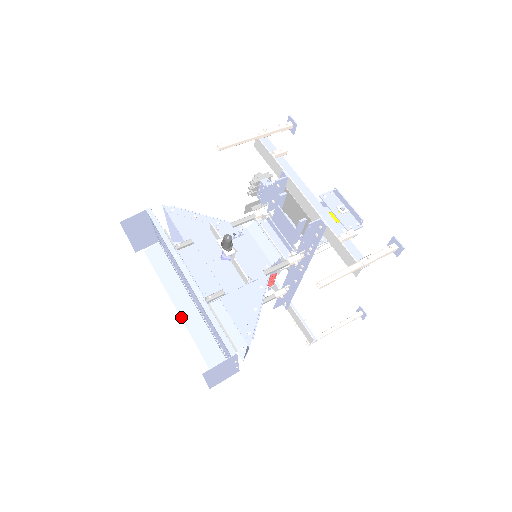
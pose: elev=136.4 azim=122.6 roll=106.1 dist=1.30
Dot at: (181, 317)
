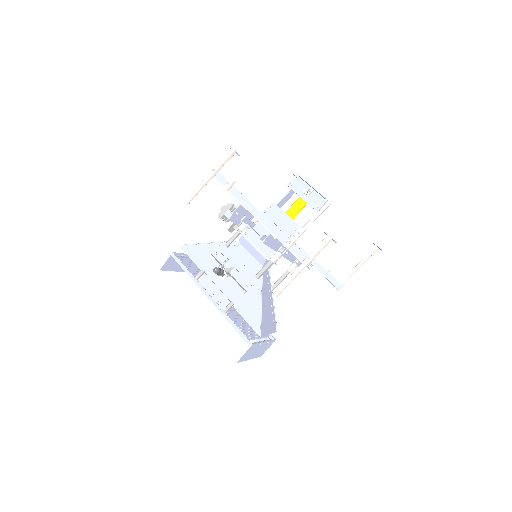
Dot at: occluded
